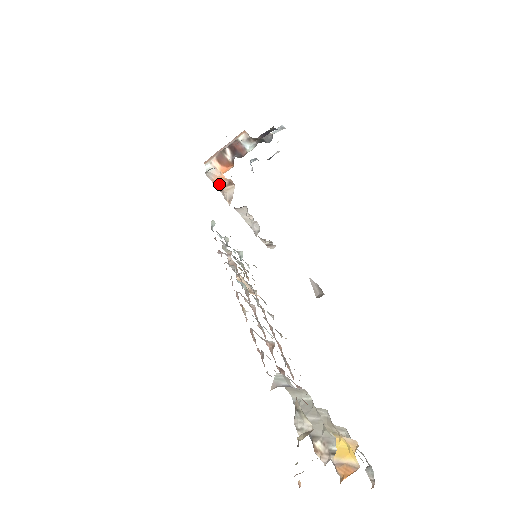
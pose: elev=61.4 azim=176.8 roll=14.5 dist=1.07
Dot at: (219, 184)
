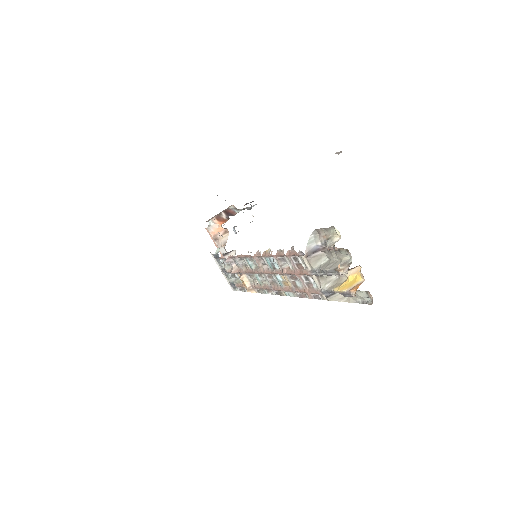
Dot at: (216, 235)
